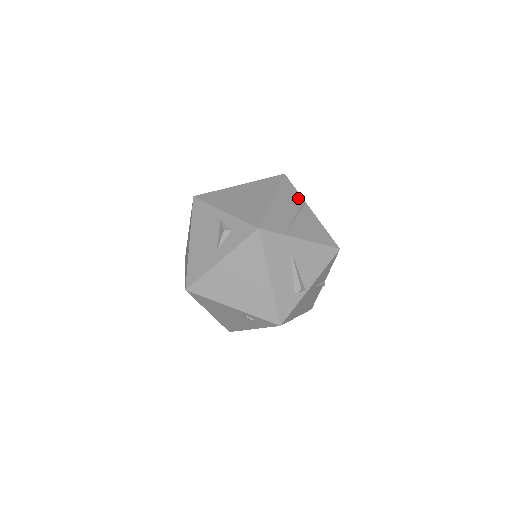
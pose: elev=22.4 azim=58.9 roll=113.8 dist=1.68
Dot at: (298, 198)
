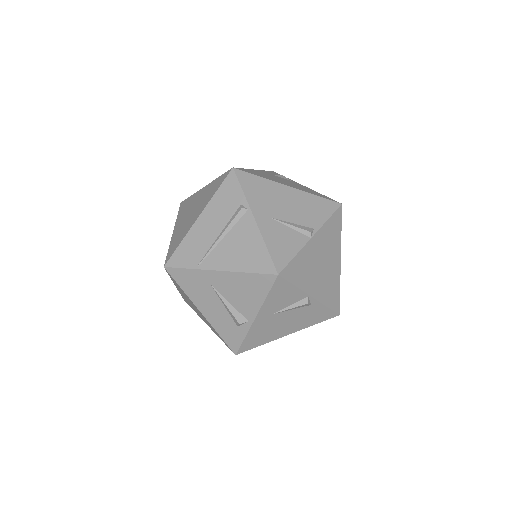
Dot at: (239, 203)
